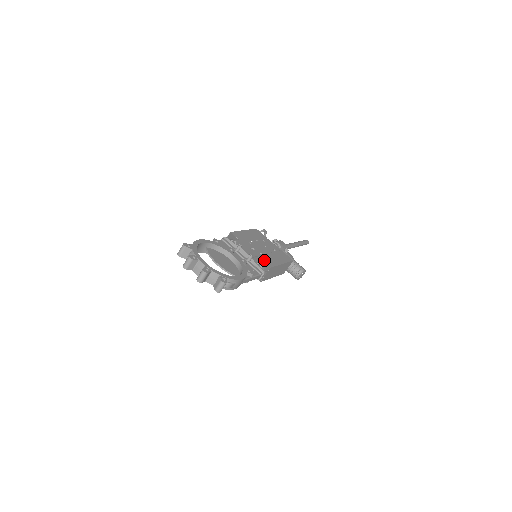
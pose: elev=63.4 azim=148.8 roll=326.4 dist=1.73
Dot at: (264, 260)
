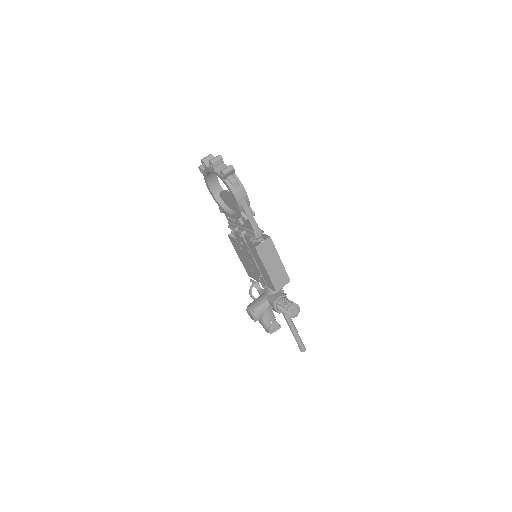
Dot at: (266, 237)
